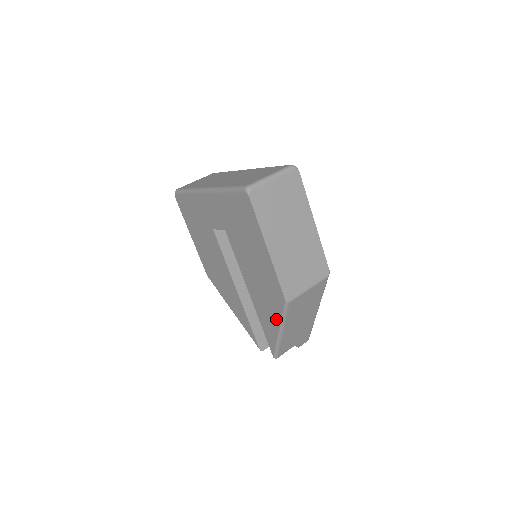
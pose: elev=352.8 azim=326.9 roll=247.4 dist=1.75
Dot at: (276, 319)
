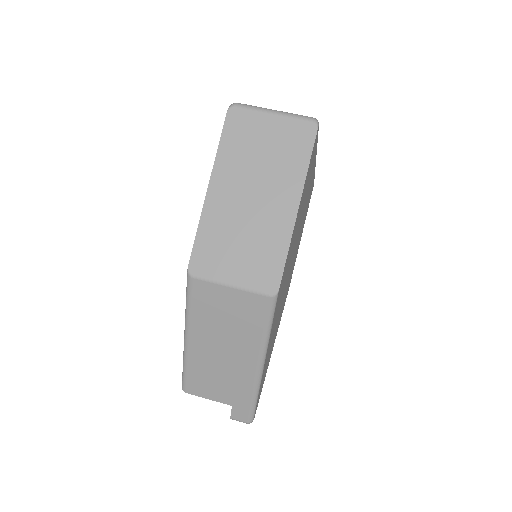
Dot at: occluded
